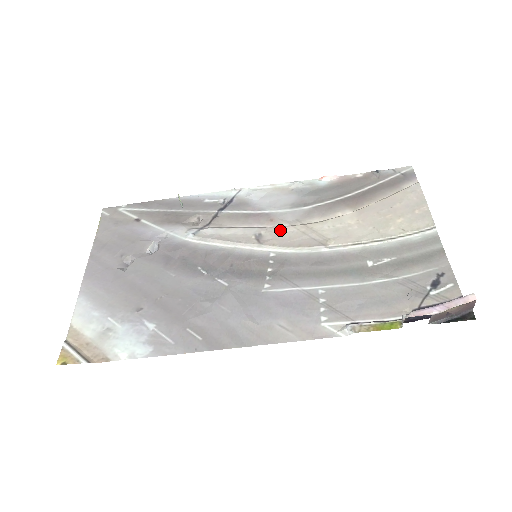
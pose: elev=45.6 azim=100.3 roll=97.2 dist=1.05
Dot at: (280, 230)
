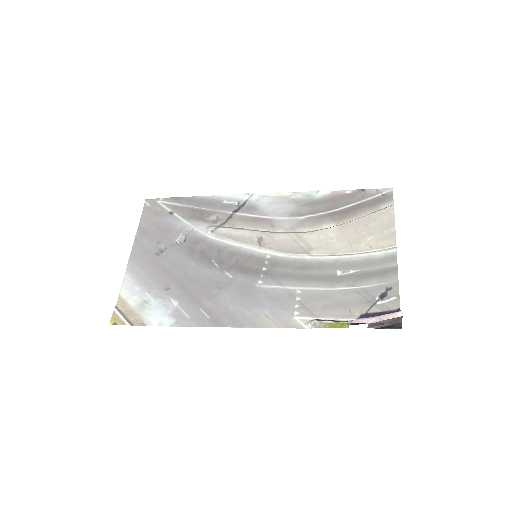
Dot at: (277, 236)
